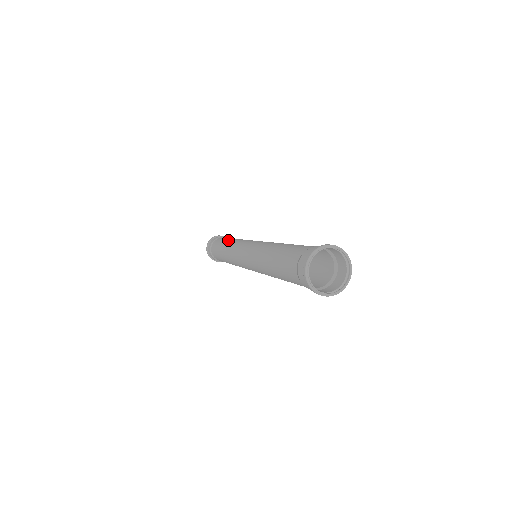
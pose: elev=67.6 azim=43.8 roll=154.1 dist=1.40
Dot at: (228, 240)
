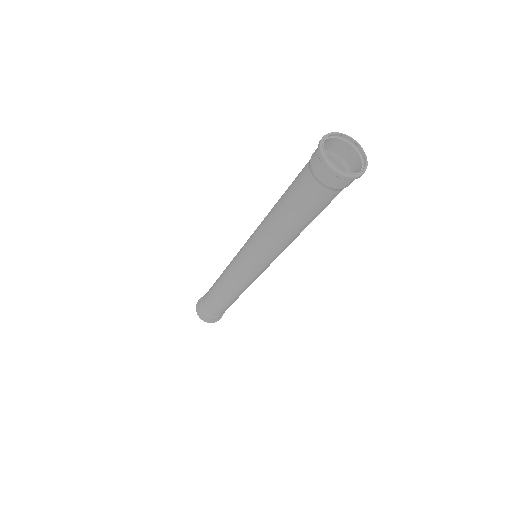
Dot at: (217, 279)
